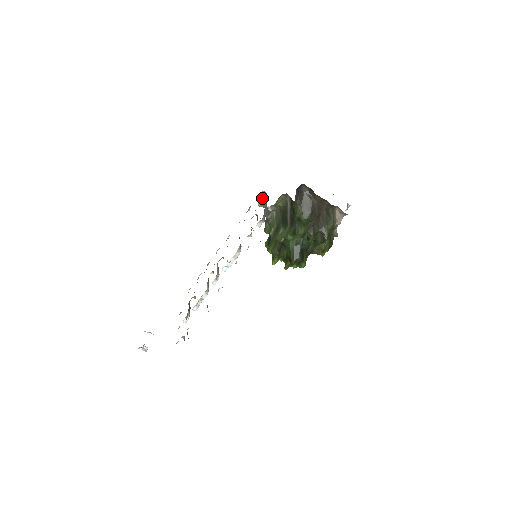
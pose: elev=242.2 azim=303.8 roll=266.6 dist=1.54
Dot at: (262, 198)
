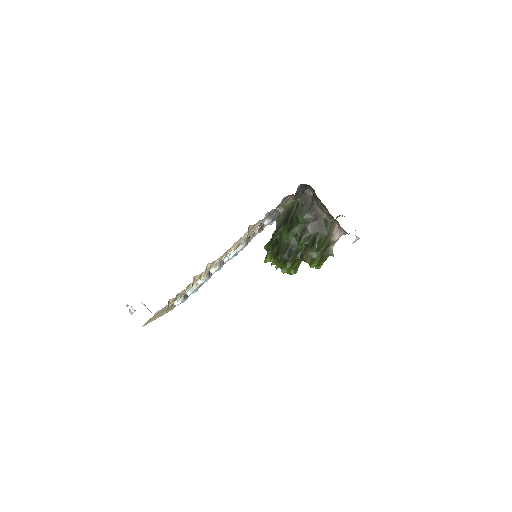
Dot at: occluded
